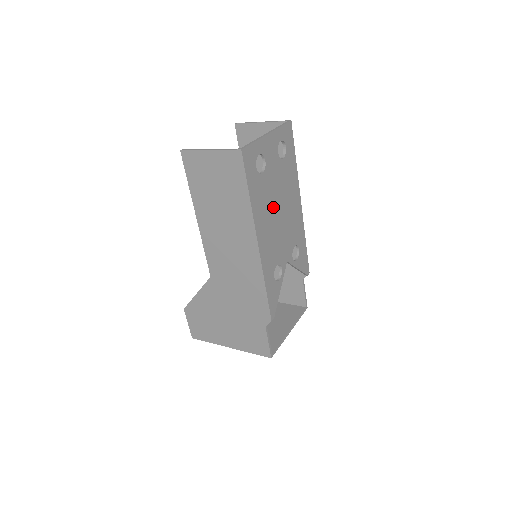
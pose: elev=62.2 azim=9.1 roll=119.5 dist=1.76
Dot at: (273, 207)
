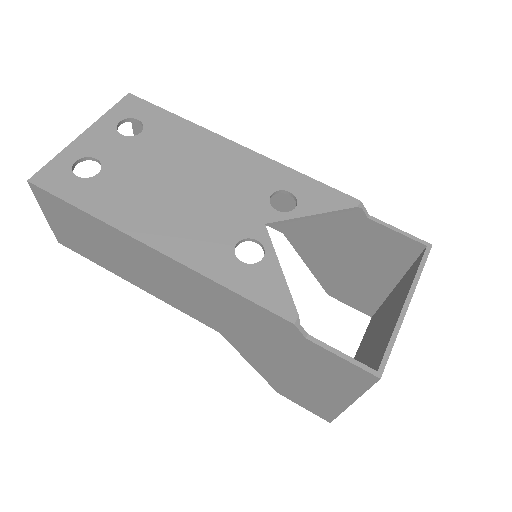
Dot at: (160, 189)
